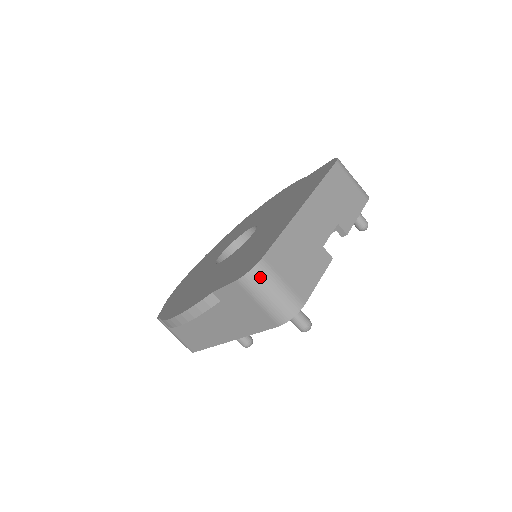
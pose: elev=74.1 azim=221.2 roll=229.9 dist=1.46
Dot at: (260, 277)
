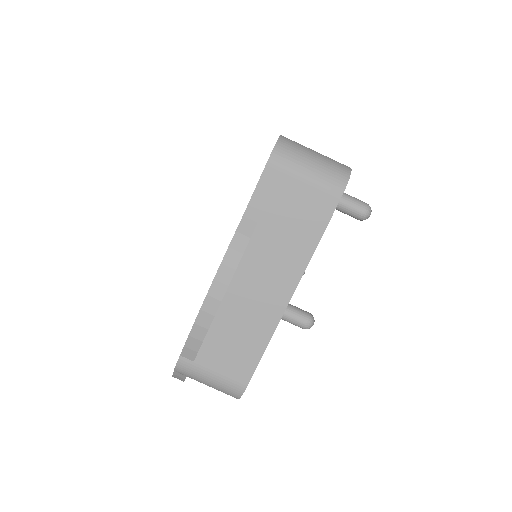
Dot at: (290, 147)
